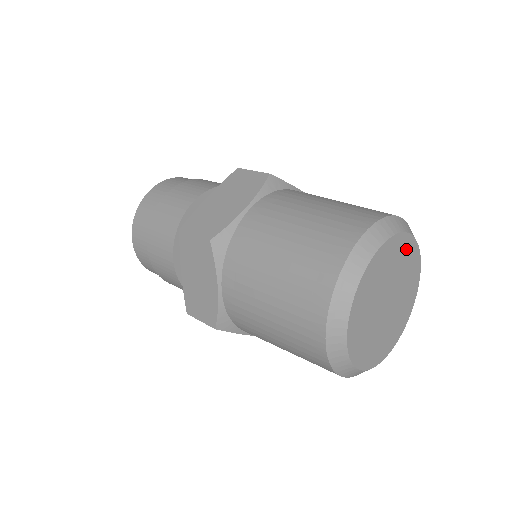
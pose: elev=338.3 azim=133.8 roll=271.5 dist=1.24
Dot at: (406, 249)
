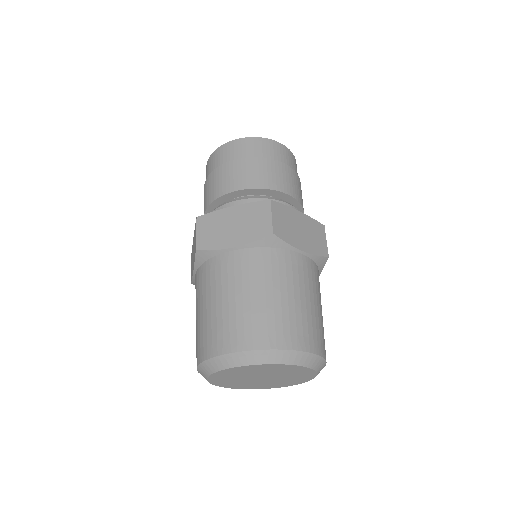
Dot at: (293, 369)
